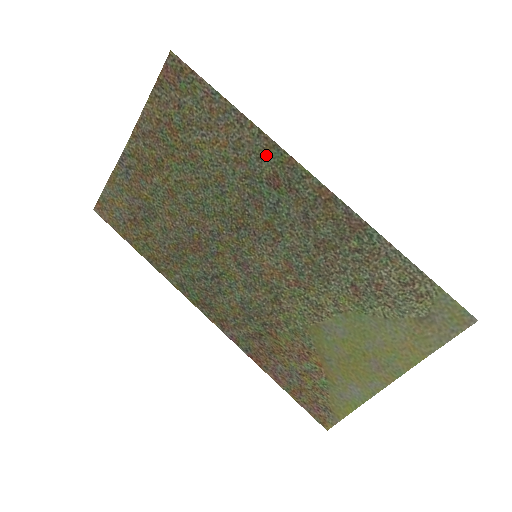
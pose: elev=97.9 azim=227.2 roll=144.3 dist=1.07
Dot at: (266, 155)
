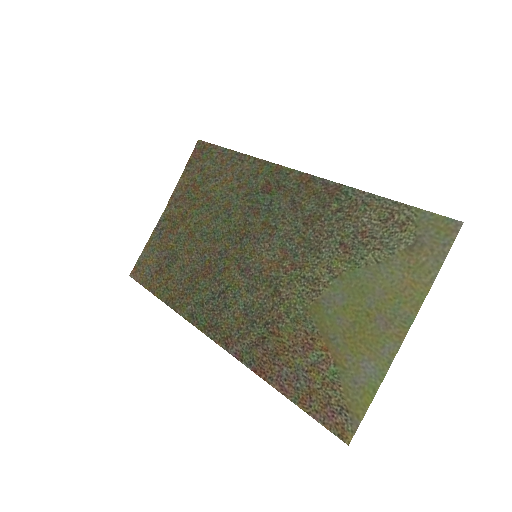
Dot at: (260, 172)
